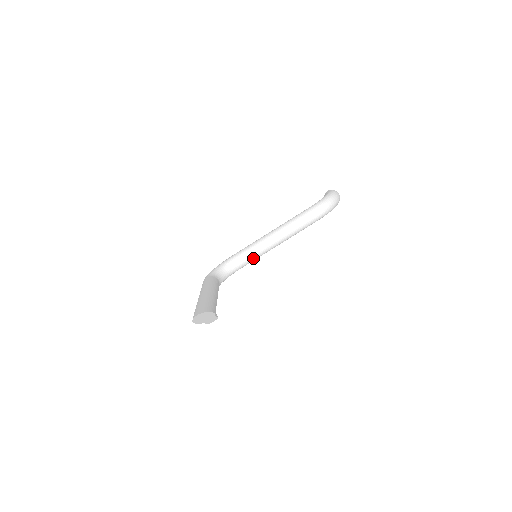
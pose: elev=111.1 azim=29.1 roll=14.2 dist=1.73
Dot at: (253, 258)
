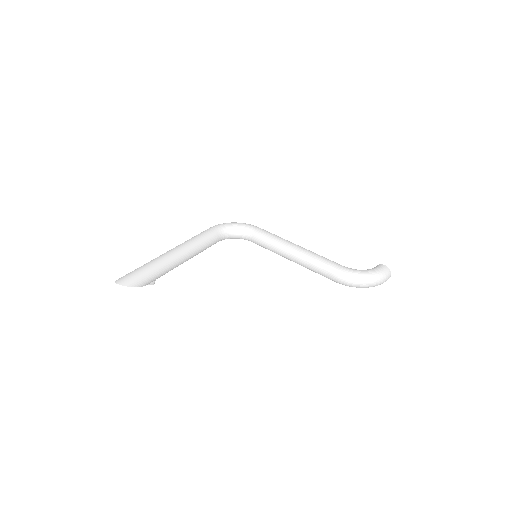
Dot at: (266, 248)
